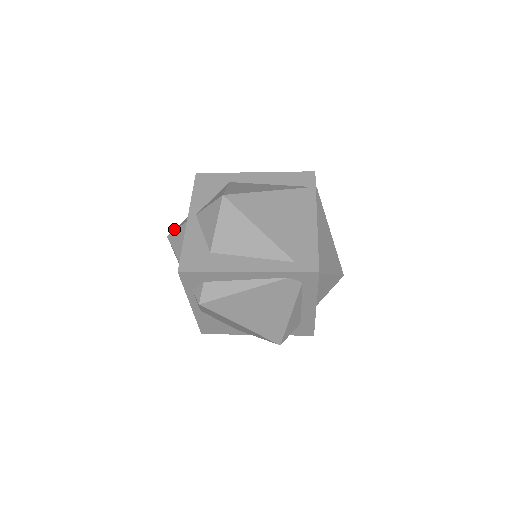
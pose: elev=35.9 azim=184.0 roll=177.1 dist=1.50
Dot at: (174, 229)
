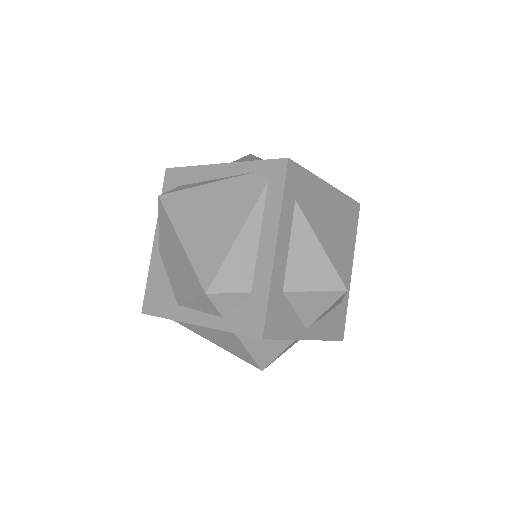
Dot at: occluded
